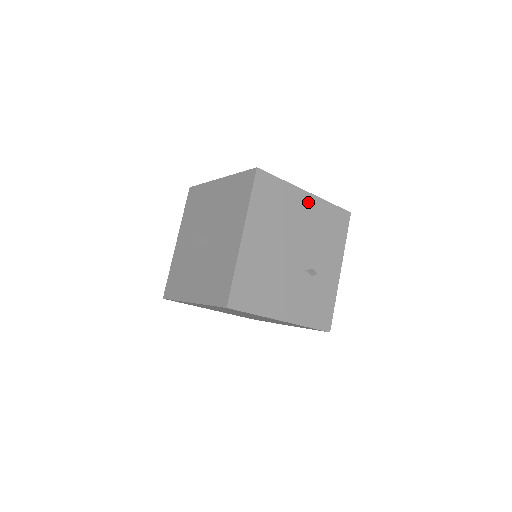
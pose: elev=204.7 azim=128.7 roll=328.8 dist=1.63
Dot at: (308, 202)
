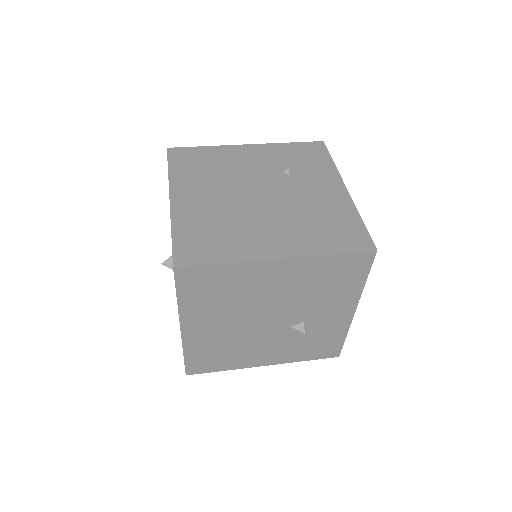
Dot at: (282, 268)
